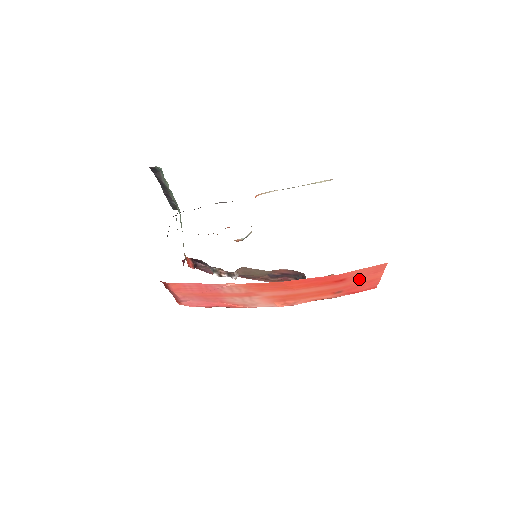
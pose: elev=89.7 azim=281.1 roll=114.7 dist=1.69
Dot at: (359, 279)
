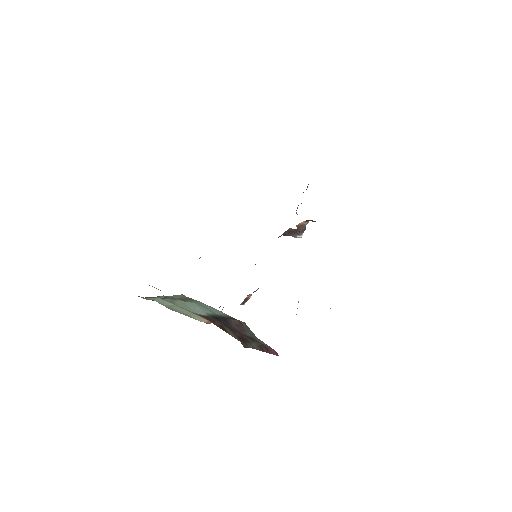
Dot at: occluded
